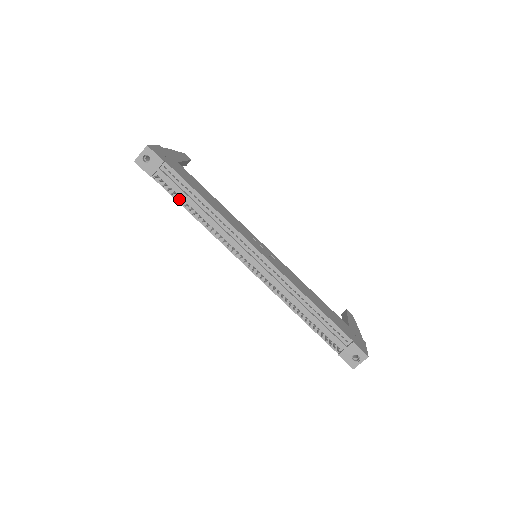
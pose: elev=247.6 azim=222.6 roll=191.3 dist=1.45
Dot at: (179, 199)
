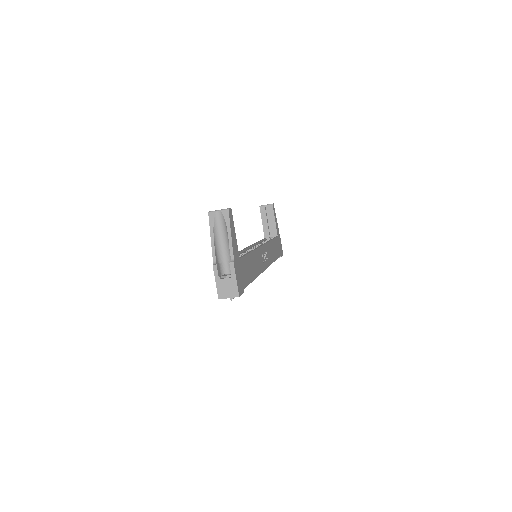
Dot at: occluded
